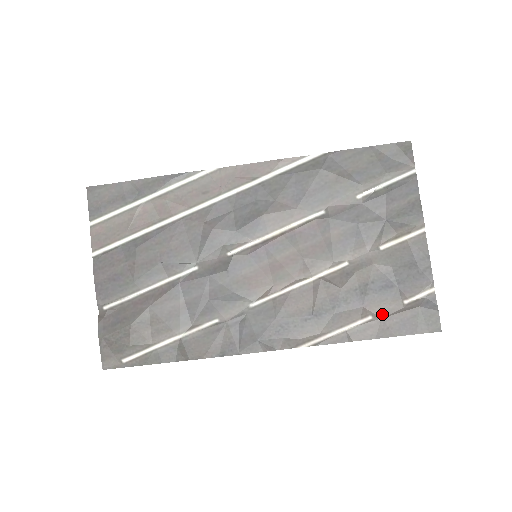
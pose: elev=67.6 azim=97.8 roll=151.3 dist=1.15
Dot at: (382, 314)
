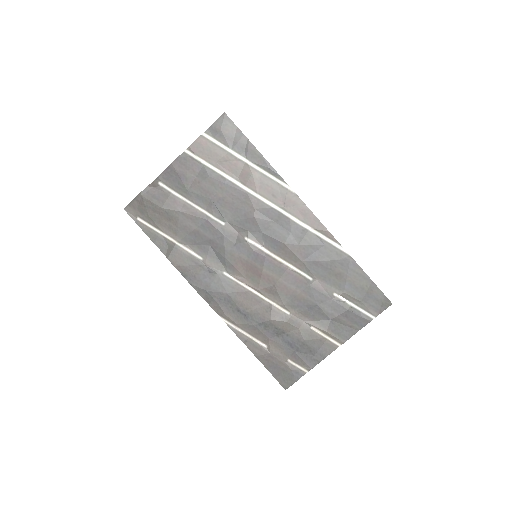
Dot at: (273, 352)
